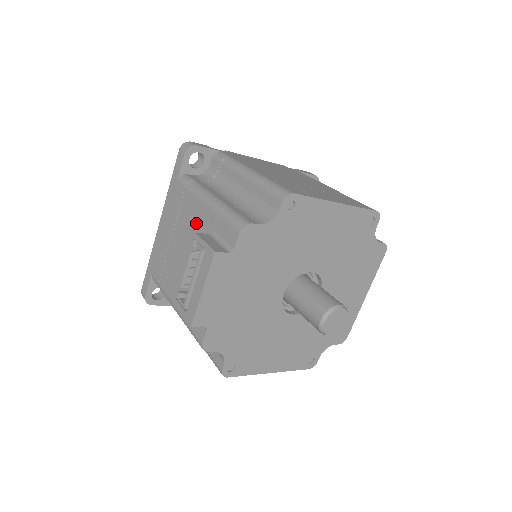
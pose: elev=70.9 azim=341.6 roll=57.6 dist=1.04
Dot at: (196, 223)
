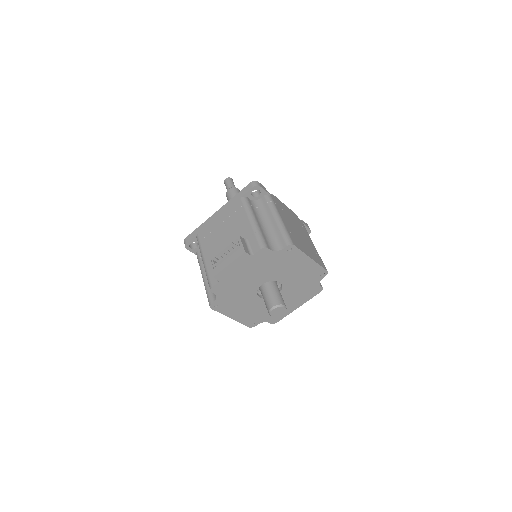
Dot at: (240, 228)
